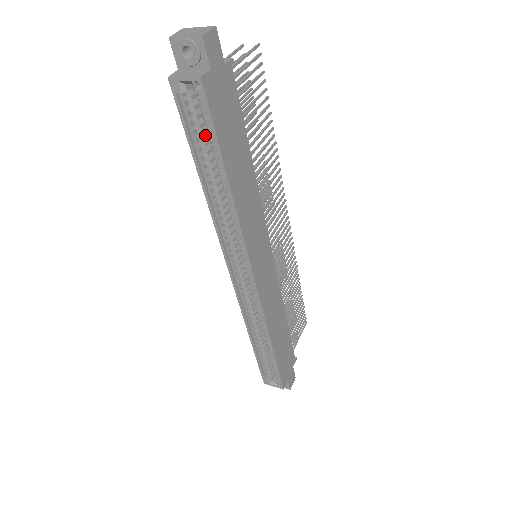
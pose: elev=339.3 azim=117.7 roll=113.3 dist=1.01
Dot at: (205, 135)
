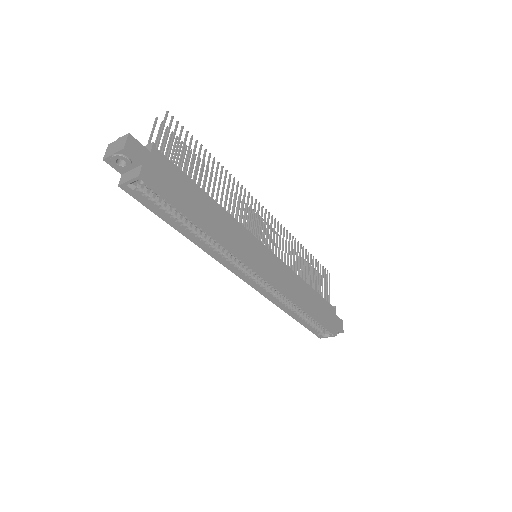
Dot at: (166, 204)
